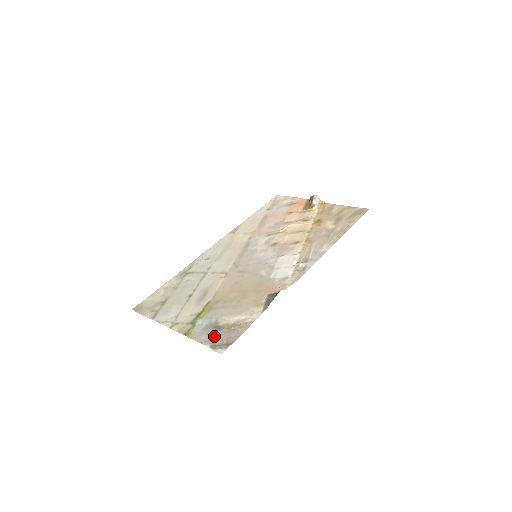
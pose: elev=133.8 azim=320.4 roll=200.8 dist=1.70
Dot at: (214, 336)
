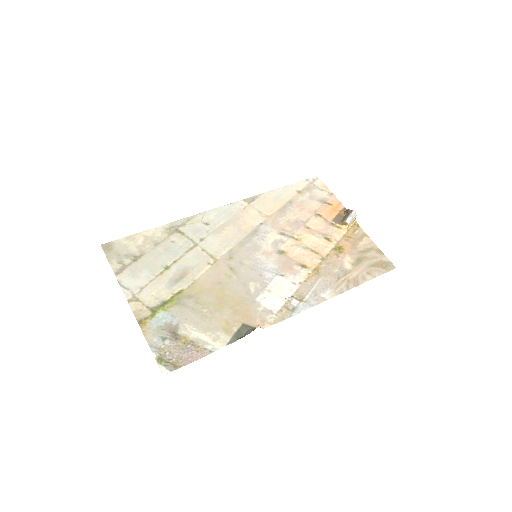
Dot at: (166, 345)
